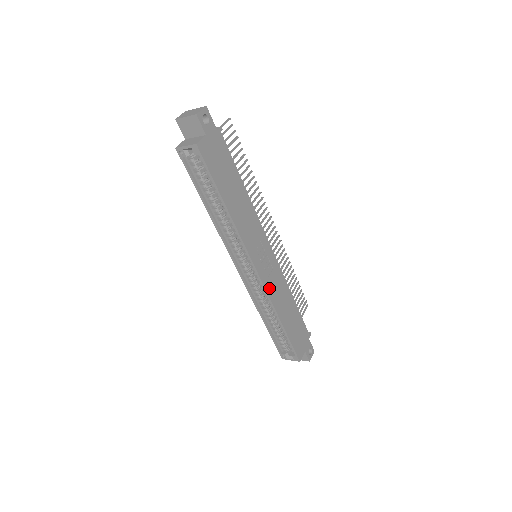
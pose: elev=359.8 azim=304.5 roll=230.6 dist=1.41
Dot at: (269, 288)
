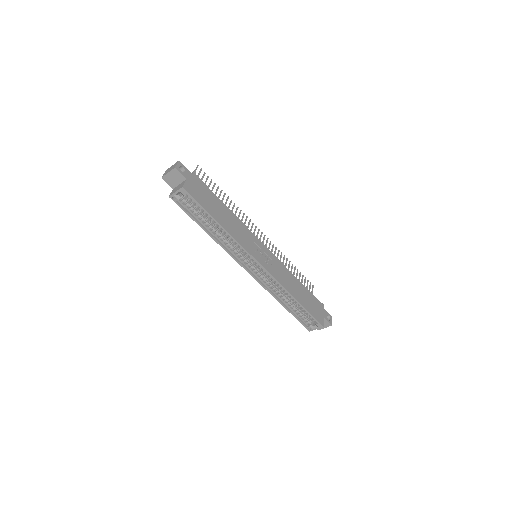
Dot at: (275, 275)
